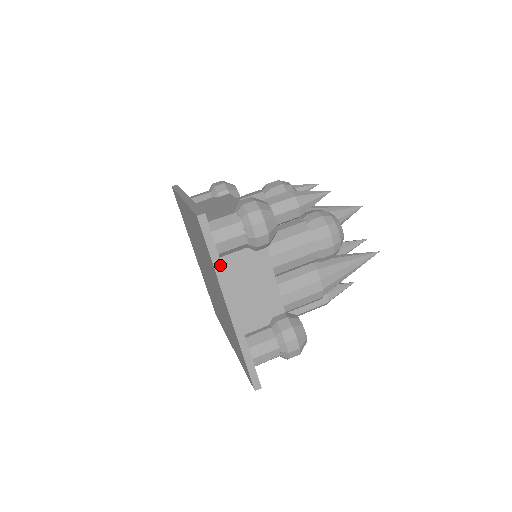
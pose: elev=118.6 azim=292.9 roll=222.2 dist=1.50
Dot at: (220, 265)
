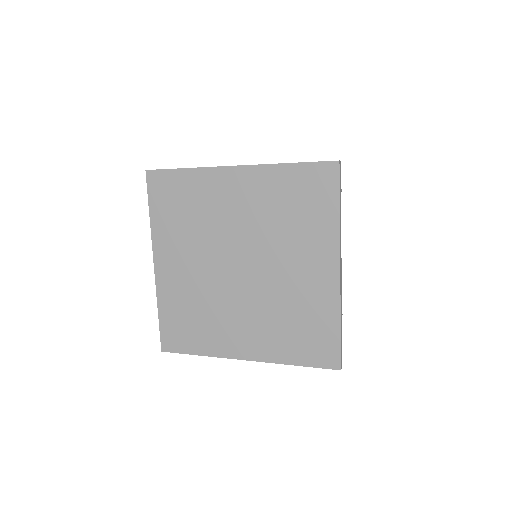
Dot at: (193, 168)
